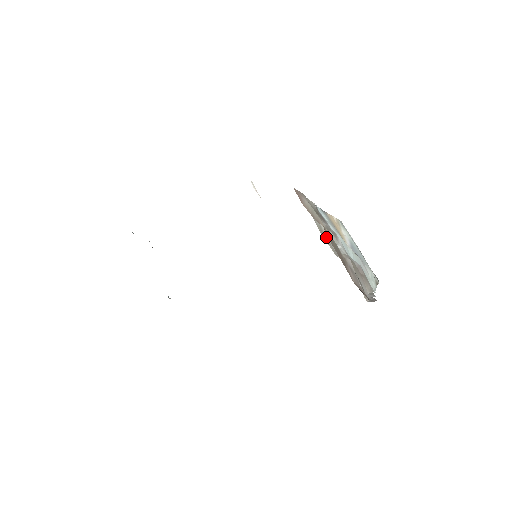
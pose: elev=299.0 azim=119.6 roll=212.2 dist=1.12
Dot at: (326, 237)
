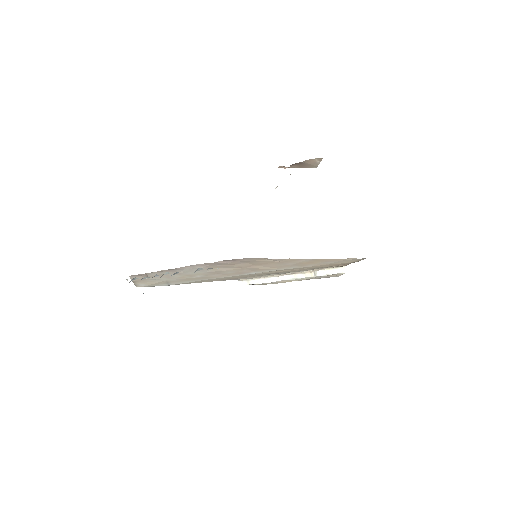
Dot at: occluded
